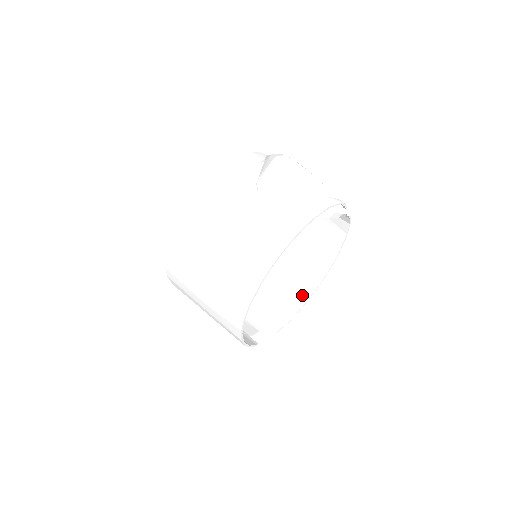
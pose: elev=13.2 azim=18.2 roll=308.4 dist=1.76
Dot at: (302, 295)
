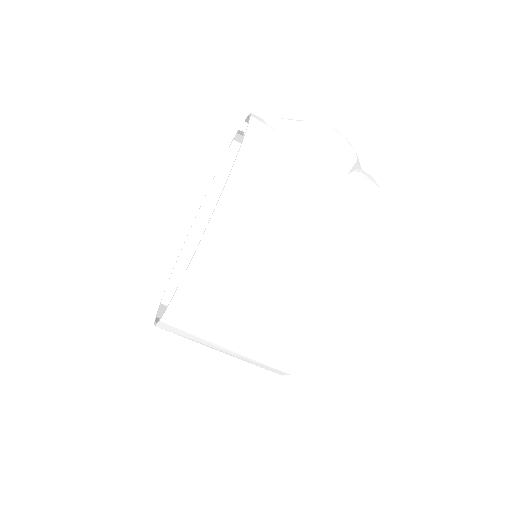
Dot at: occluded
